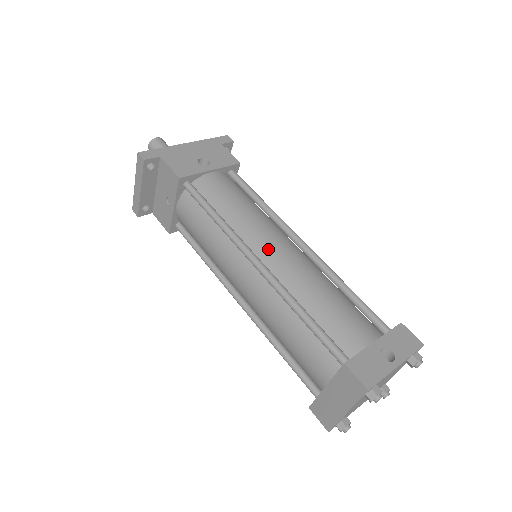
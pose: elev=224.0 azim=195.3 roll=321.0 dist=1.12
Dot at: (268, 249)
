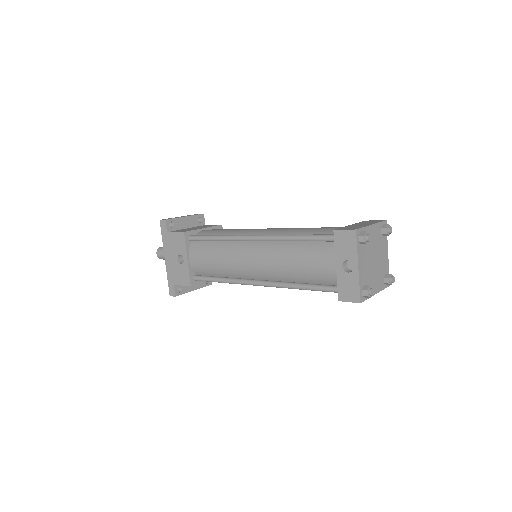
Dot at: (252, 271)
